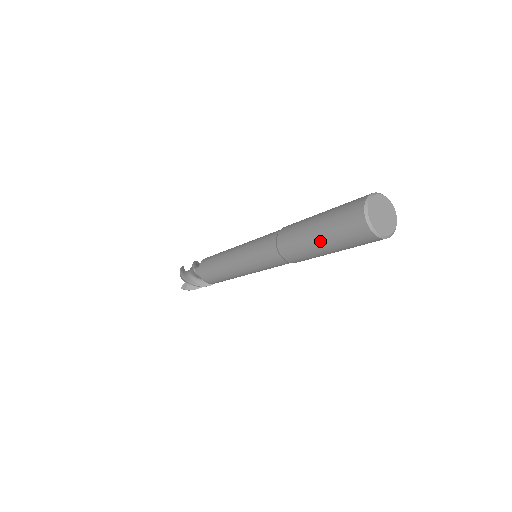
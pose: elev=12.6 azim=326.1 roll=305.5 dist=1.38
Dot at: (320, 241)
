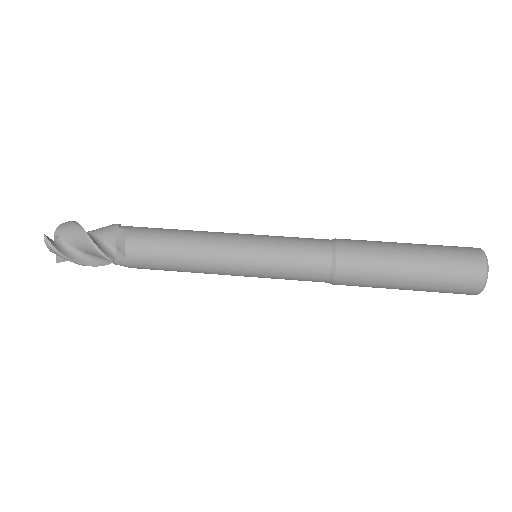
Dot at: occluded
